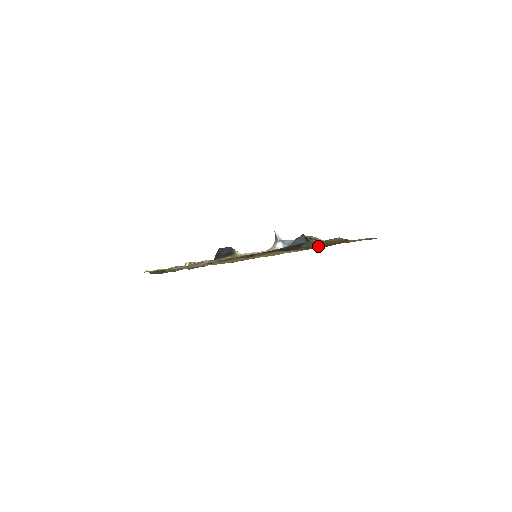
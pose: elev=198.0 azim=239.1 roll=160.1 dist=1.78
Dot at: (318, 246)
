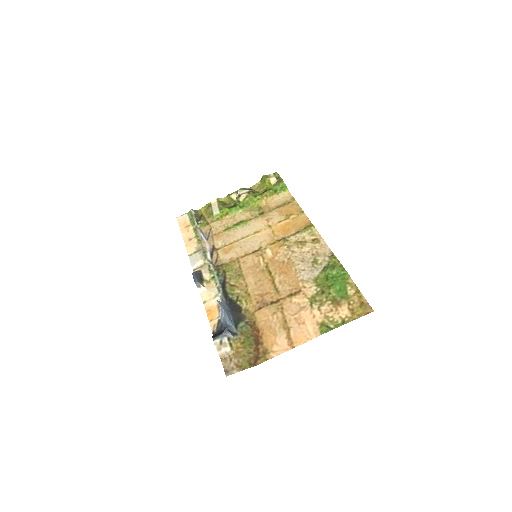
Dot at: (252, 332)
